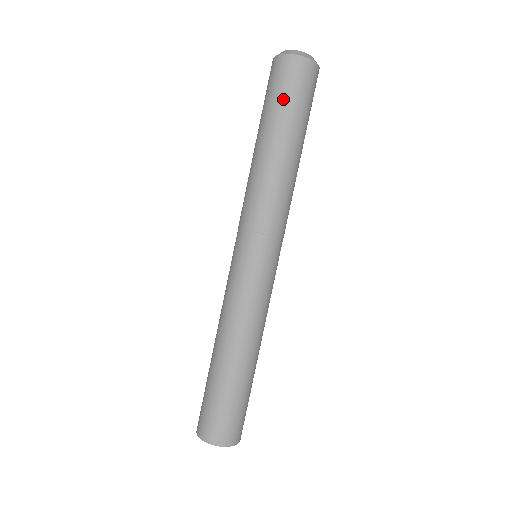
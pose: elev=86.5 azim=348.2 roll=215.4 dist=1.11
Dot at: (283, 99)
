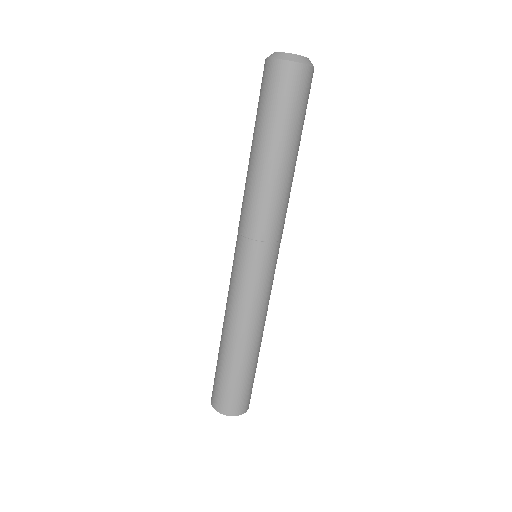
Dot at: (265, 107)
